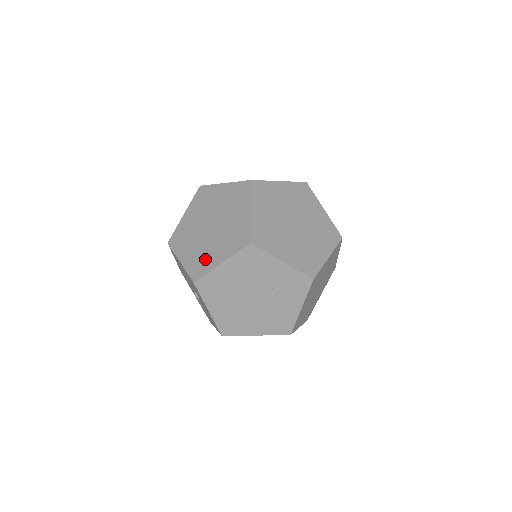
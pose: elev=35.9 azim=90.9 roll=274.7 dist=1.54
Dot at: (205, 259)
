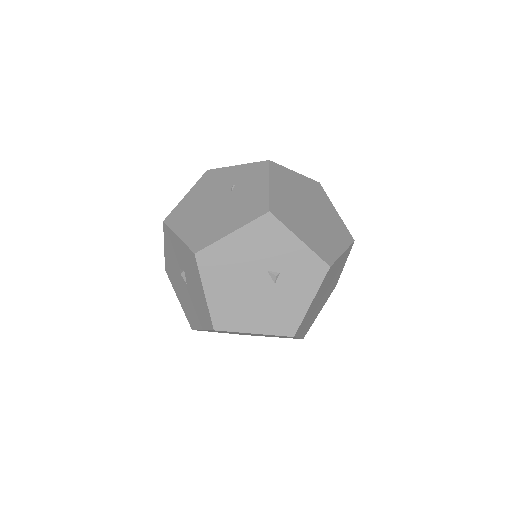
Dot at: occluded
